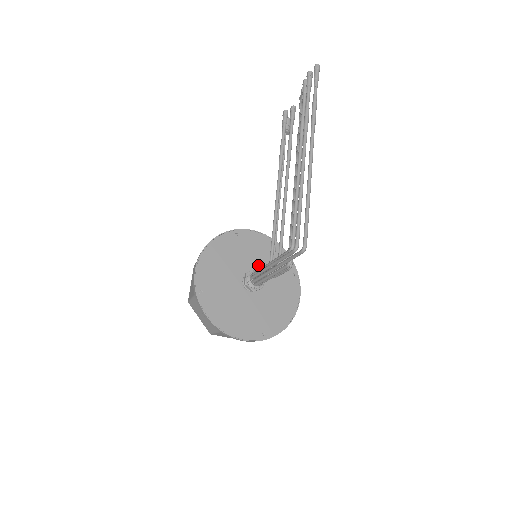
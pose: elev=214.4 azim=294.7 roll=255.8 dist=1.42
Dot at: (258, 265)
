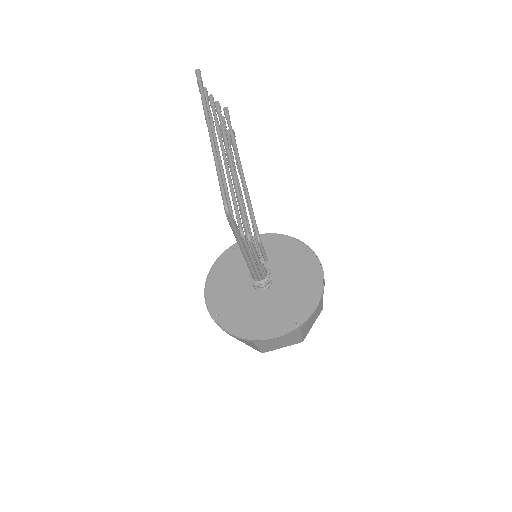
Dot at: (265, 263)
